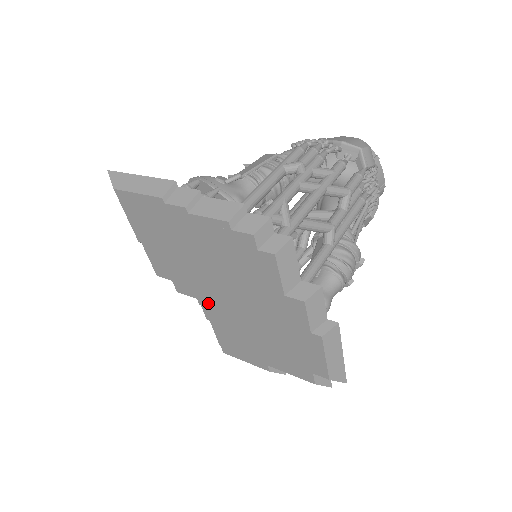
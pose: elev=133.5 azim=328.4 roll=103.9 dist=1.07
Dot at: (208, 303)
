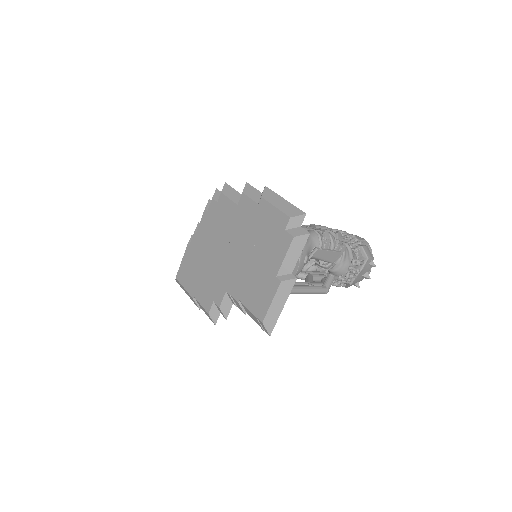
Dot at: (230, 283)
